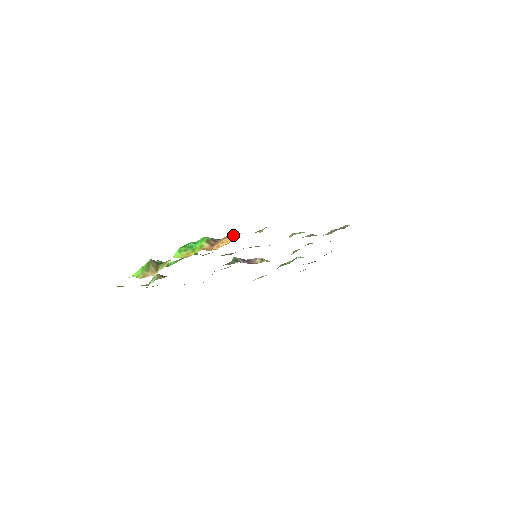
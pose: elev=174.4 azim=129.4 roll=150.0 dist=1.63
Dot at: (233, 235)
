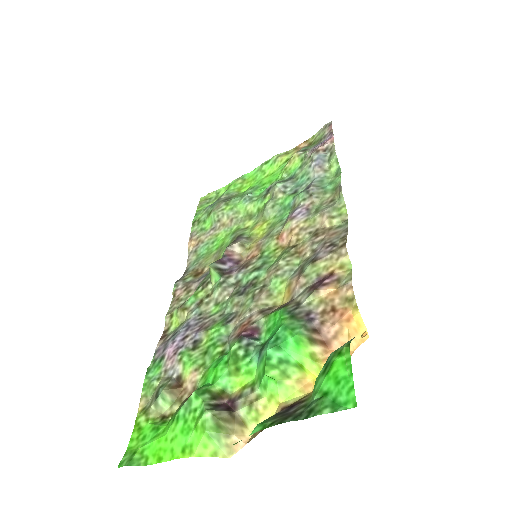
Dot at: (360, 317)
